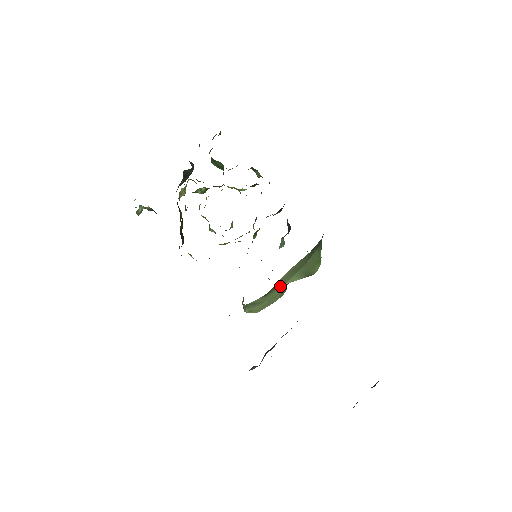
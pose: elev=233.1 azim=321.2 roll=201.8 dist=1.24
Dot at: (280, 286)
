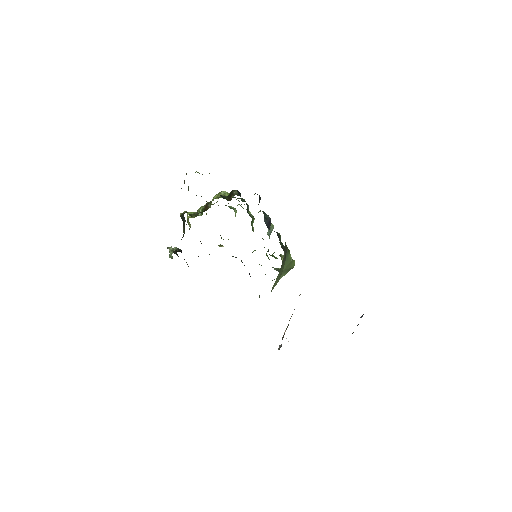
Dot at: (276, 284)
